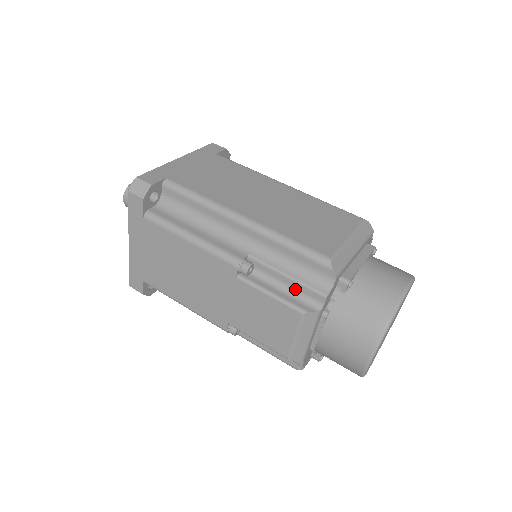
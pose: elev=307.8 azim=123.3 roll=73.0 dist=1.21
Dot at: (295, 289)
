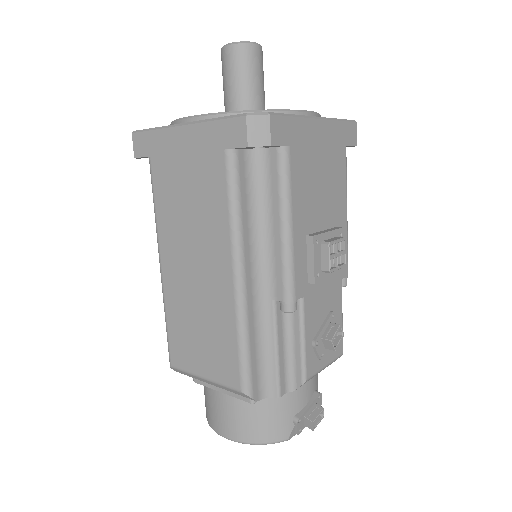
Dot at: occluded
